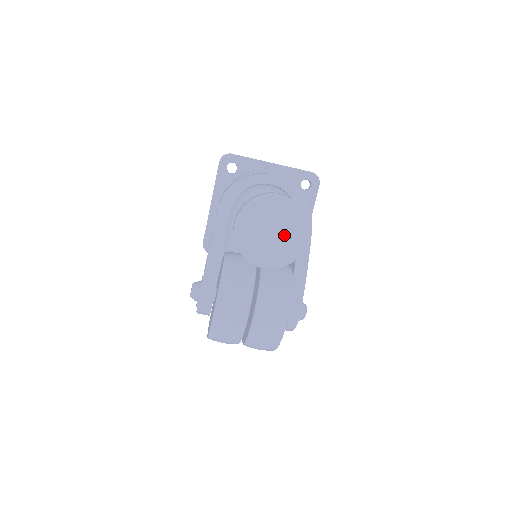
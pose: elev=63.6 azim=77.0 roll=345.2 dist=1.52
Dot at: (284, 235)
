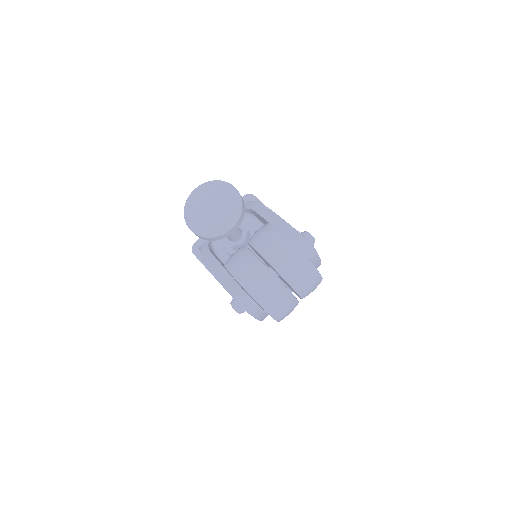
Dot at: (220, 202)
